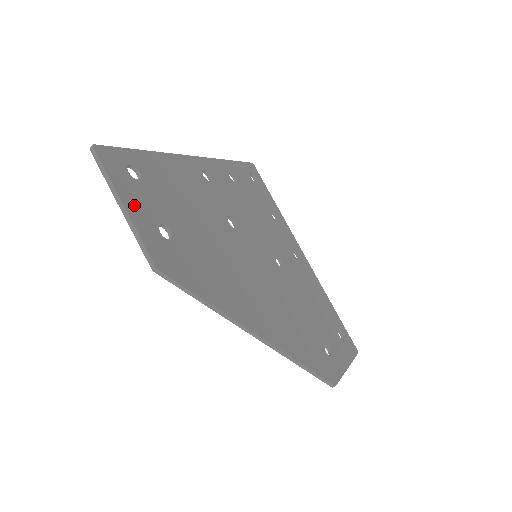
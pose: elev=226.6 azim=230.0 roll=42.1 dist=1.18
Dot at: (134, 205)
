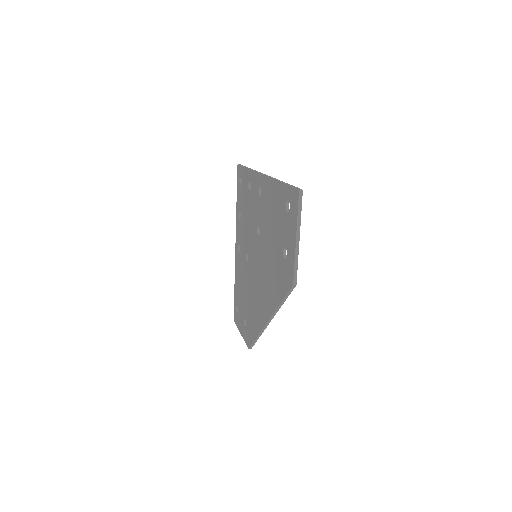
Dot at: occluded
